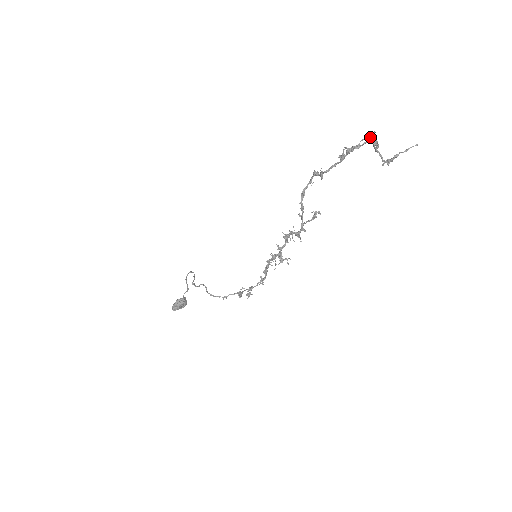
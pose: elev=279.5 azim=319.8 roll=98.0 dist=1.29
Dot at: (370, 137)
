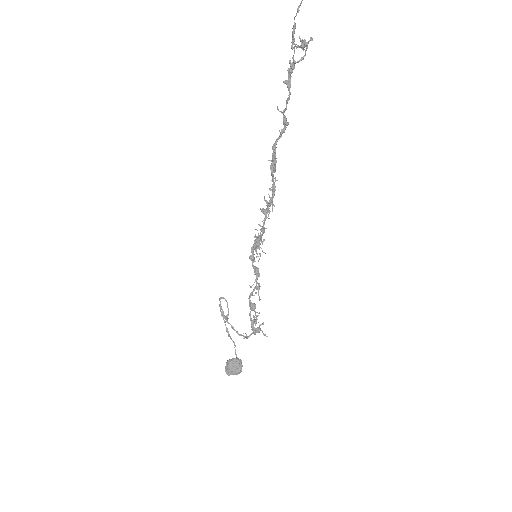
Dot at: (307, 45)
